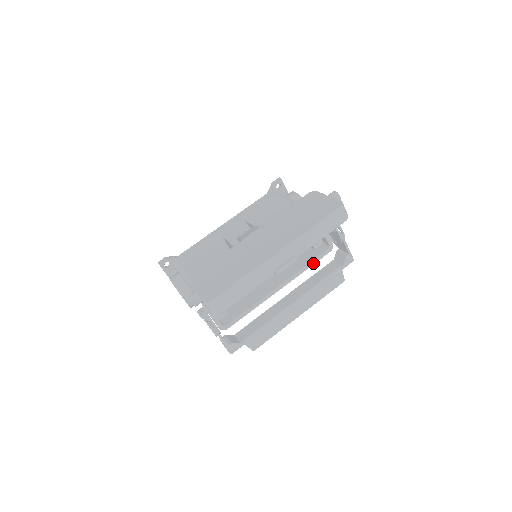
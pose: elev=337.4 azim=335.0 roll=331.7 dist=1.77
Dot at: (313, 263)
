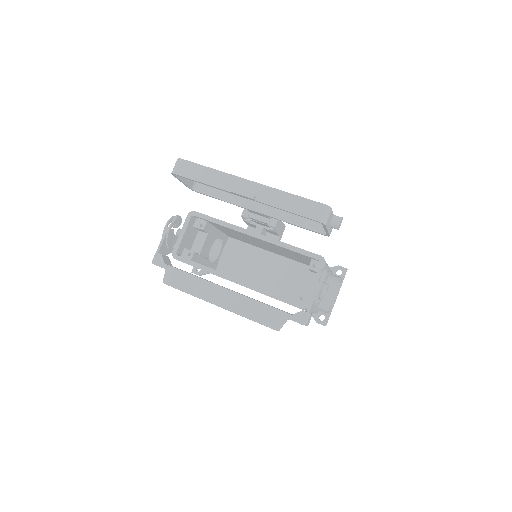
Dot at: (279, 298)
